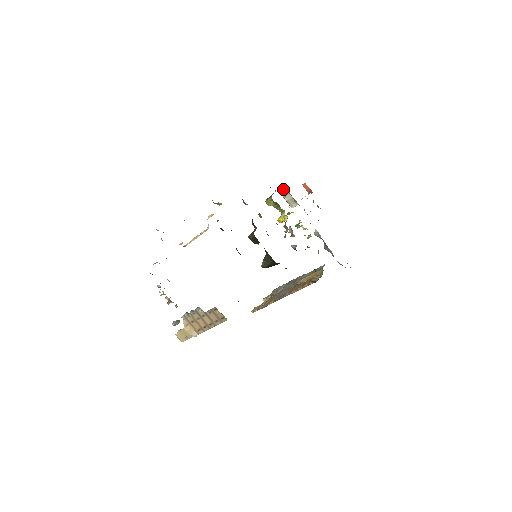
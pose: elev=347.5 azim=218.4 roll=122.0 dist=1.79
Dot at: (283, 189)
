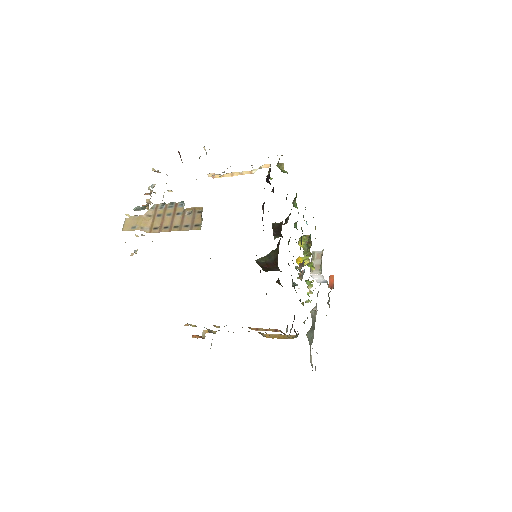
Dot at: (318, 251)
